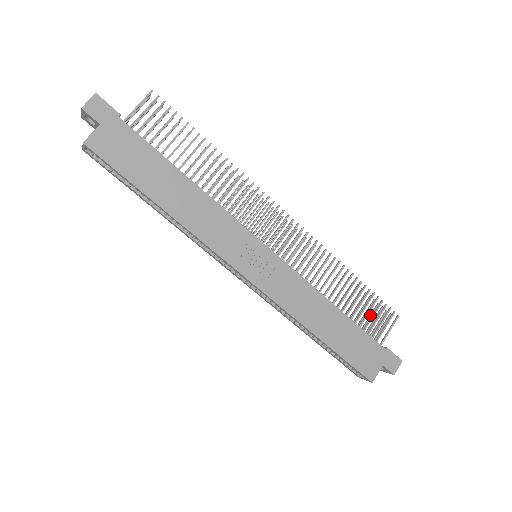
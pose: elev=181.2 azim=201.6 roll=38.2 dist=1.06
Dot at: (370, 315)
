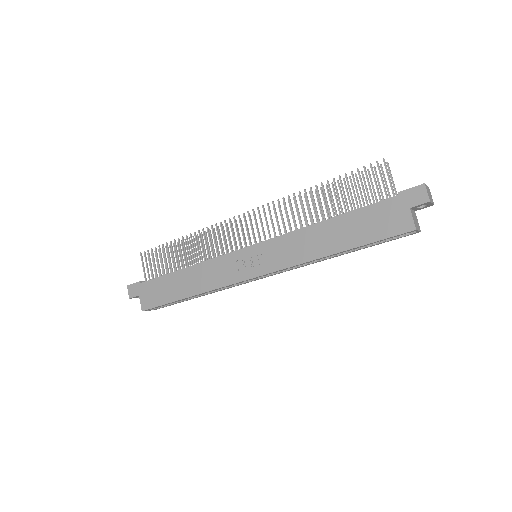
Dot at: occluded
